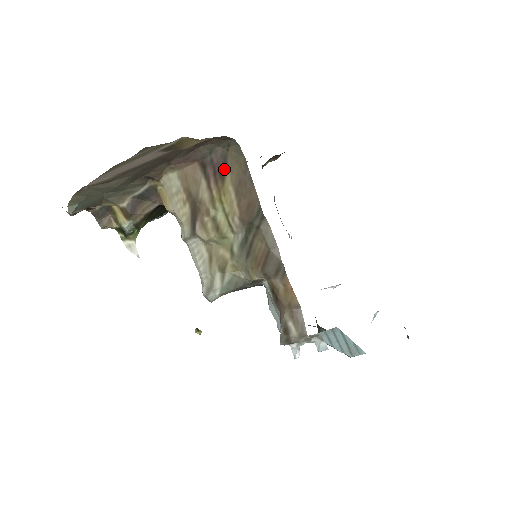
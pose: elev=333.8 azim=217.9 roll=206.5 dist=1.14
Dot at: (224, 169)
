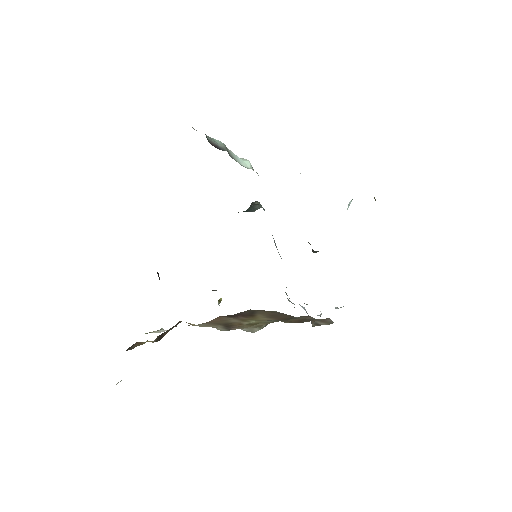
Dot at: (253, 314)
